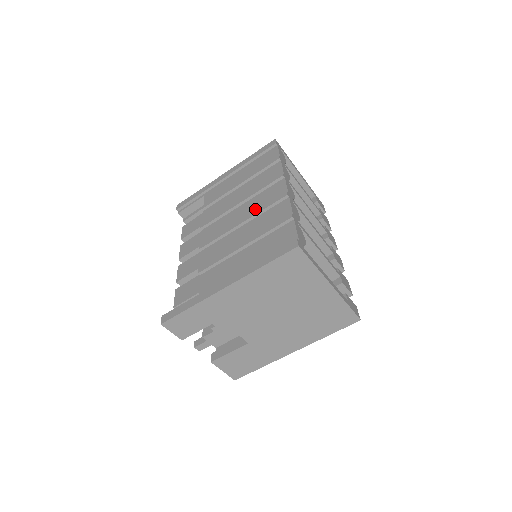
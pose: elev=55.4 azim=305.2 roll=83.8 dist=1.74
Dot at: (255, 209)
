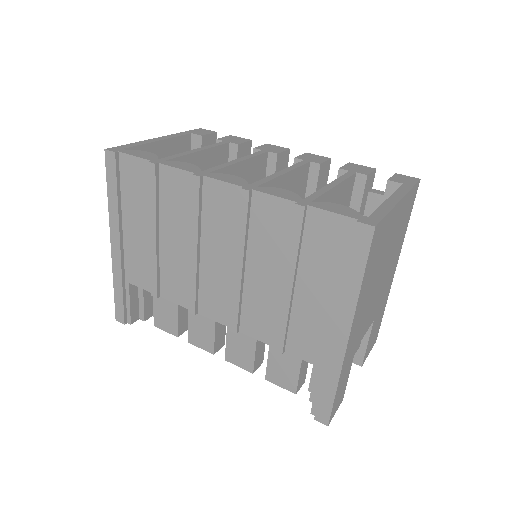
Dot at: (229, 240)
